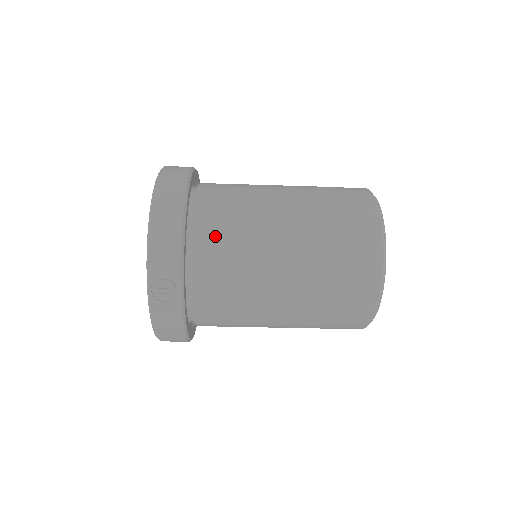
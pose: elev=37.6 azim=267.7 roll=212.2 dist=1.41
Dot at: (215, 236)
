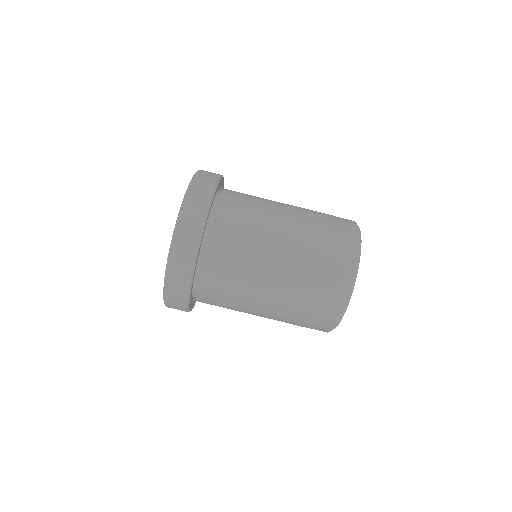
Dot at: (239, 194)
